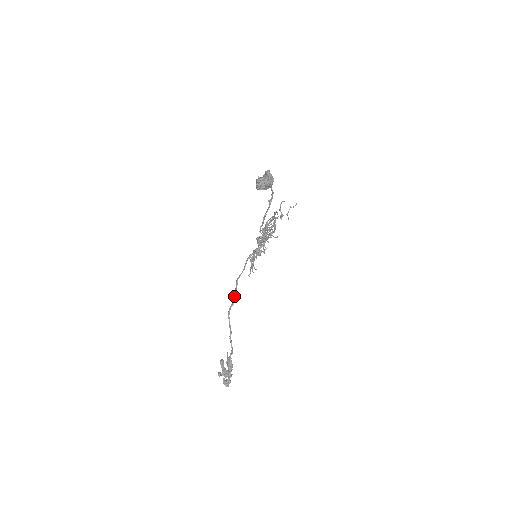
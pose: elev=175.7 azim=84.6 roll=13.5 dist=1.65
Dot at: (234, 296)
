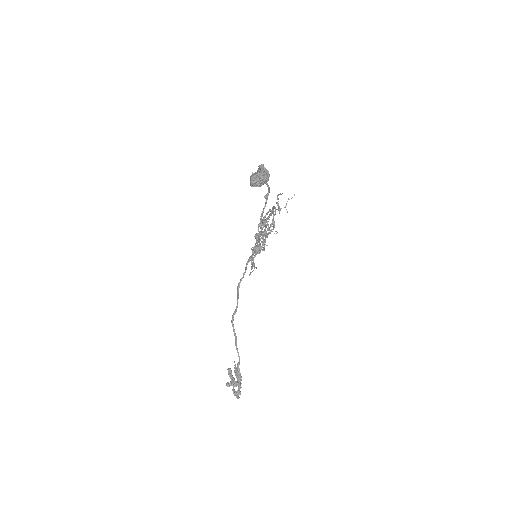
Dot at: occluded
